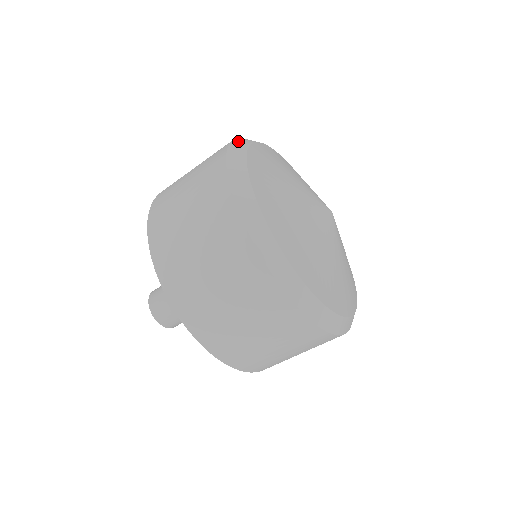
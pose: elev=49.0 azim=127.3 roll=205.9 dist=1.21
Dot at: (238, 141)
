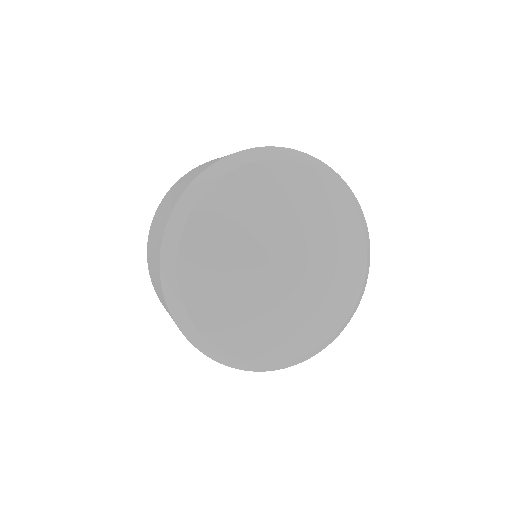
Dot at: (167, 238)
